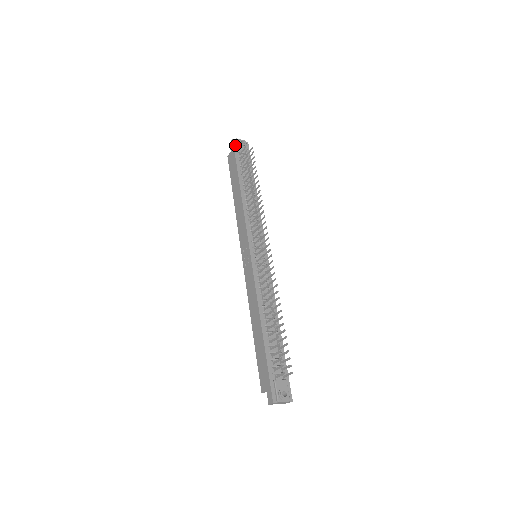
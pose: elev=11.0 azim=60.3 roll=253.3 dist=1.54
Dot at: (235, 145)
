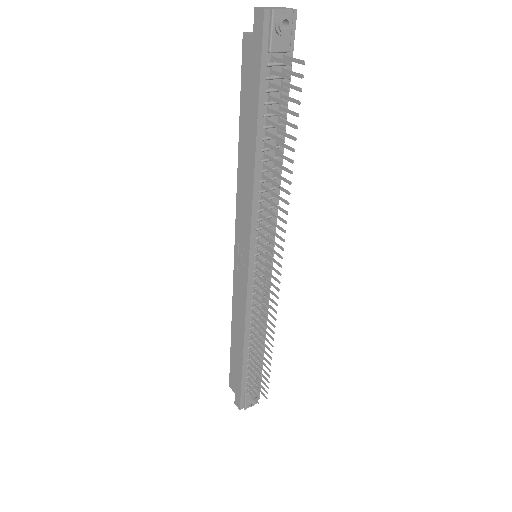
Dot at: (266, 29)
